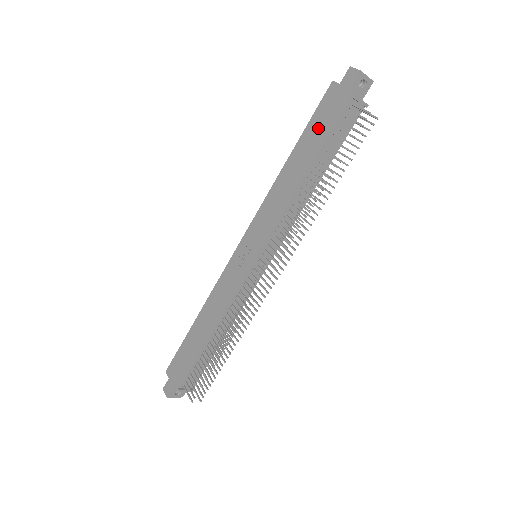
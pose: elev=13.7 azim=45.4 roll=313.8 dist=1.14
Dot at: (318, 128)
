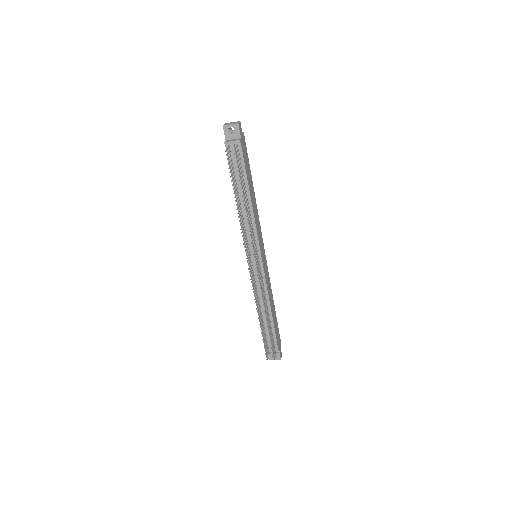
Dot at: occluded
